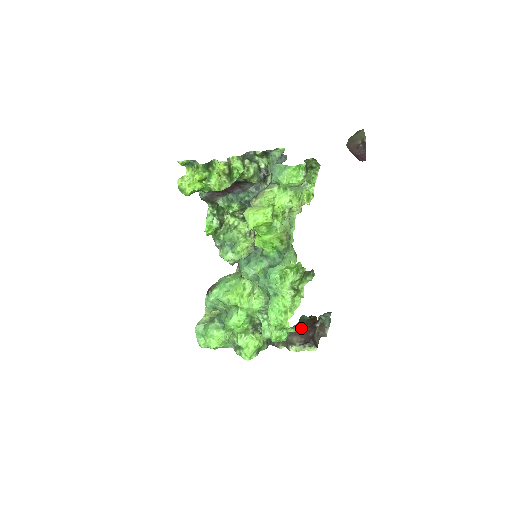
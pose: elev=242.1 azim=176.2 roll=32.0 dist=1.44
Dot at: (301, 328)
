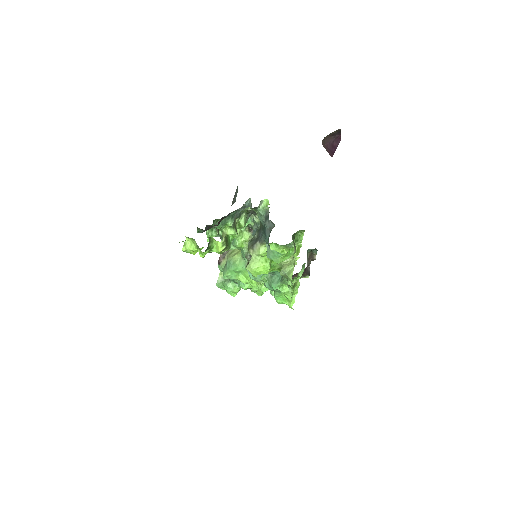
Dot at: (297, 273)
